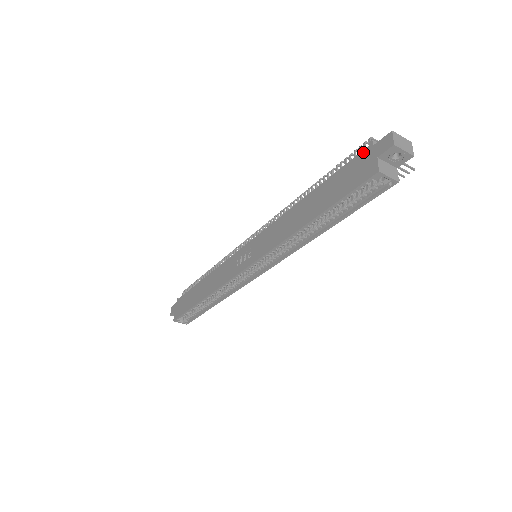
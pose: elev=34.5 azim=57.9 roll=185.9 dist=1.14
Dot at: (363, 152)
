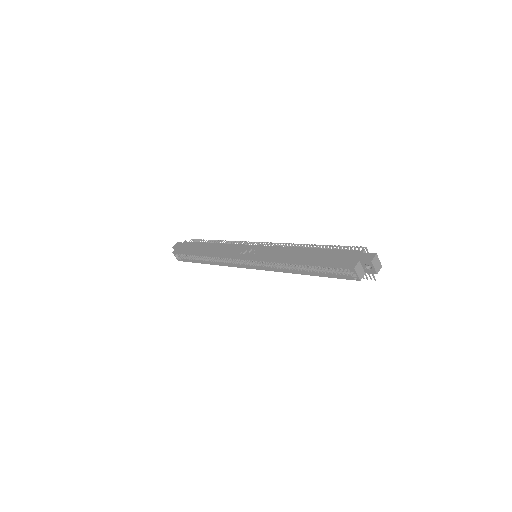
Dot at: (356, 251)
